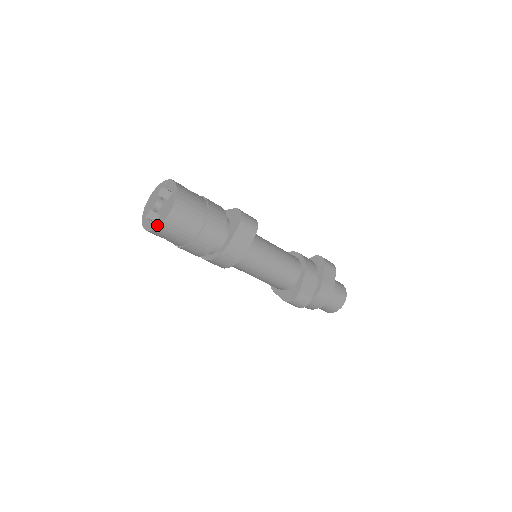
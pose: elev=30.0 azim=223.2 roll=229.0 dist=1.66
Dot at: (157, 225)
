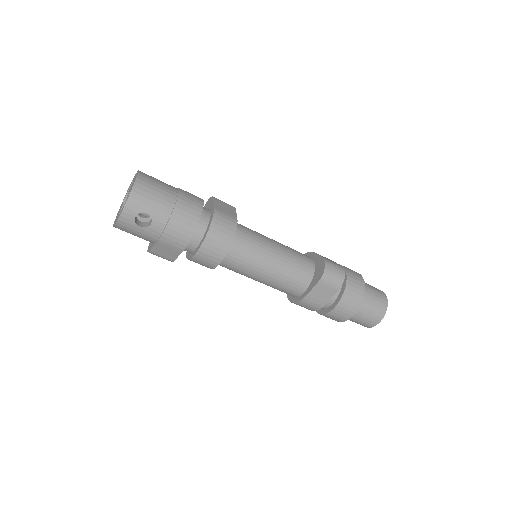
Dot at: (131, 188)
